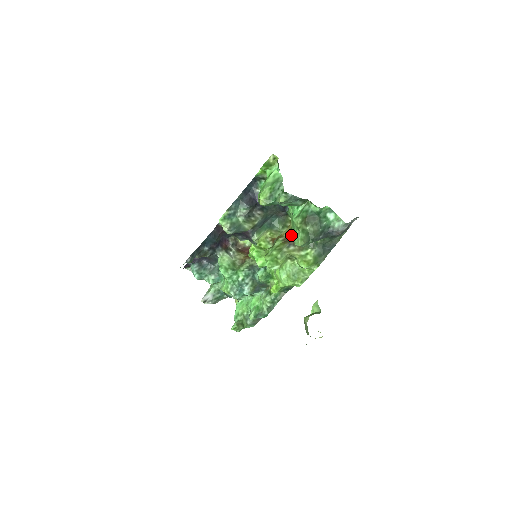
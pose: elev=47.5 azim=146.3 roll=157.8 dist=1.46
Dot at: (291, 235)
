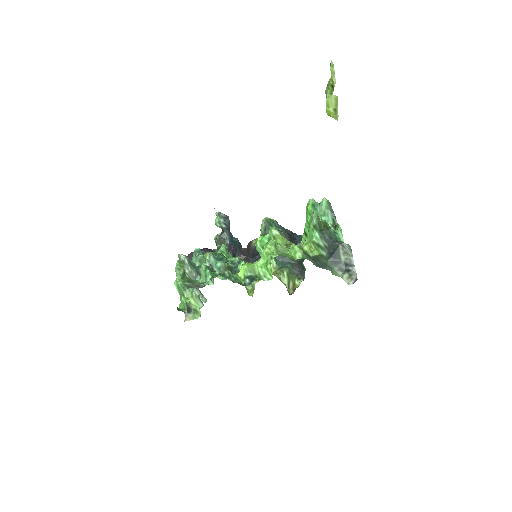
Dot at: occluded
